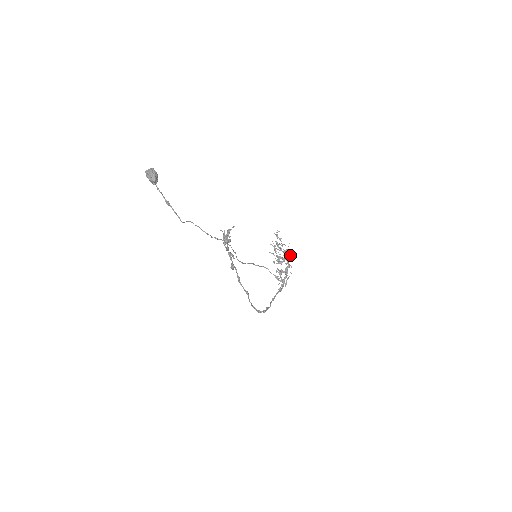
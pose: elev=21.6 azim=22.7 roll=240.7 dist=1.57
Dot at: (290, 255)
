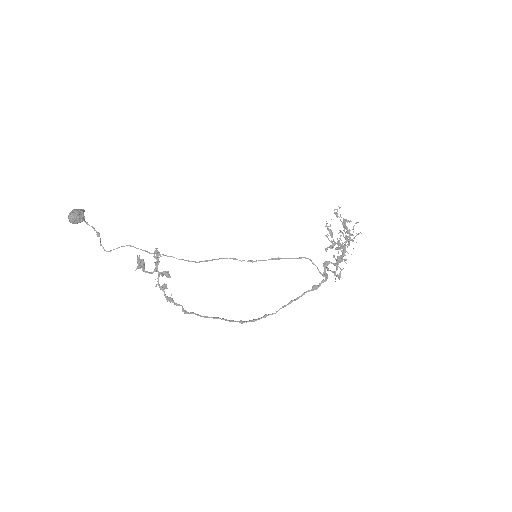
Dot at: (353, 238)
